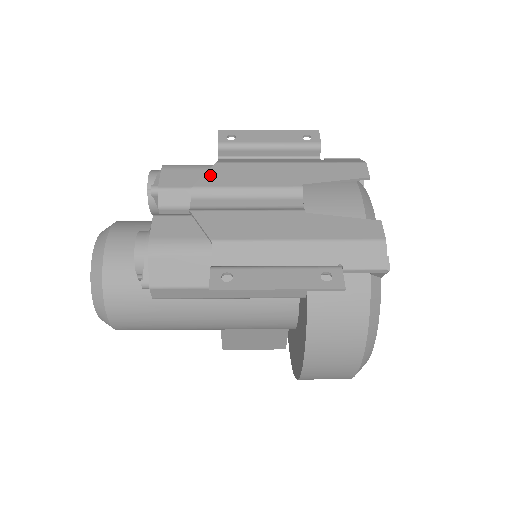
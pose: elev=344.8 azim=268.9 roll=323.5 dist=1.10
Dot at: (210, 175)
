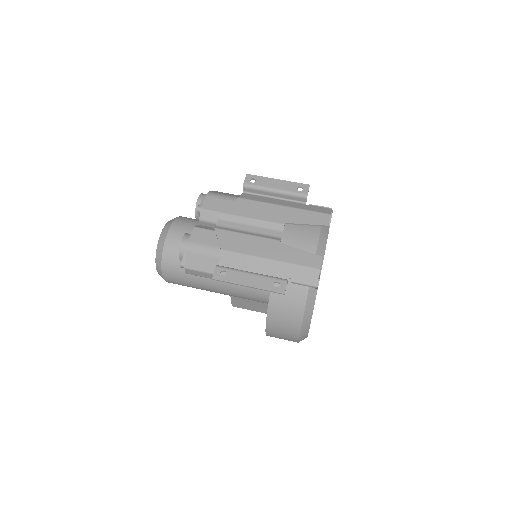
Dot at: (232, 206)
